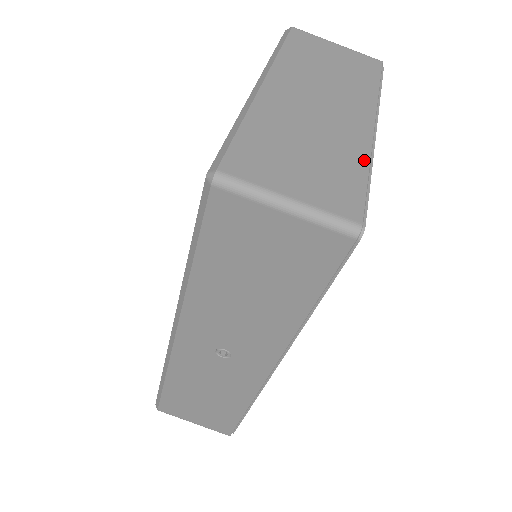
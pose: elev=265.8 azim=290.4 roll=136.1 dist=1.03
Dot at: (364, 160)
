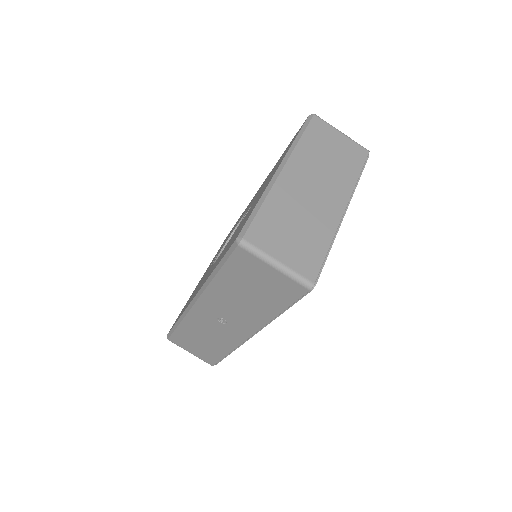
Dot at: (329, 238)
